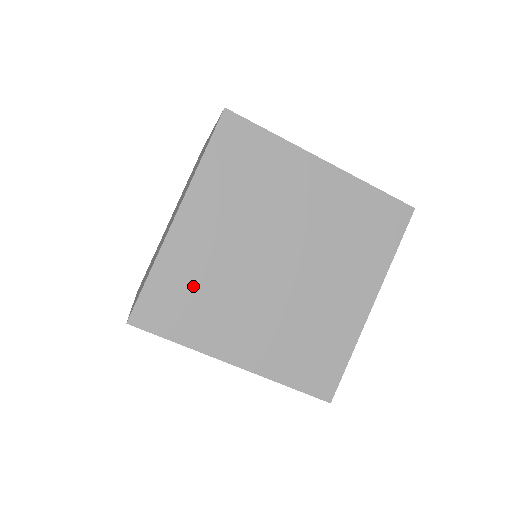
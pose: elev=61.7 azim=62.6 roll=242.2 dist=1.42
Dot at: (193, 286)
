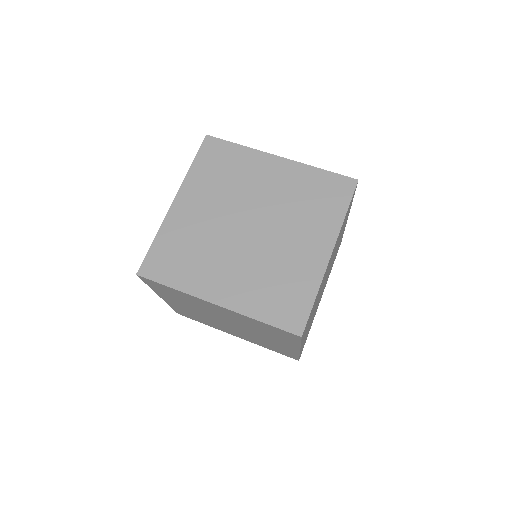
Dot at: occluded
